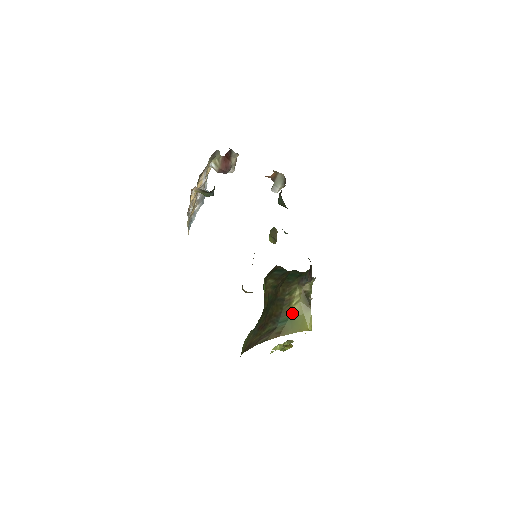
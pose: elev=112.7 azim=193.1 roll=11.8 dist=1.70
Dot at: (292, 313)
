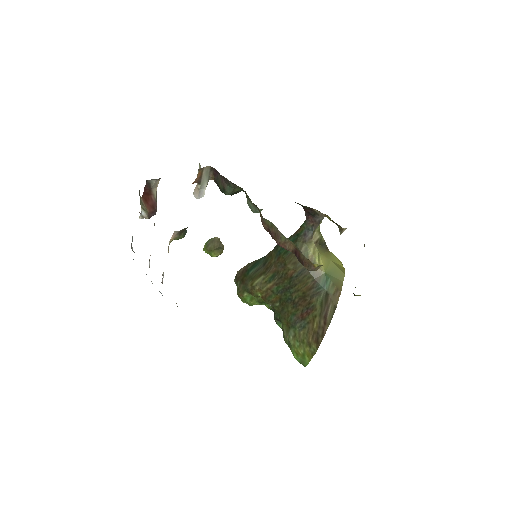
Dot at: (324, 269)
